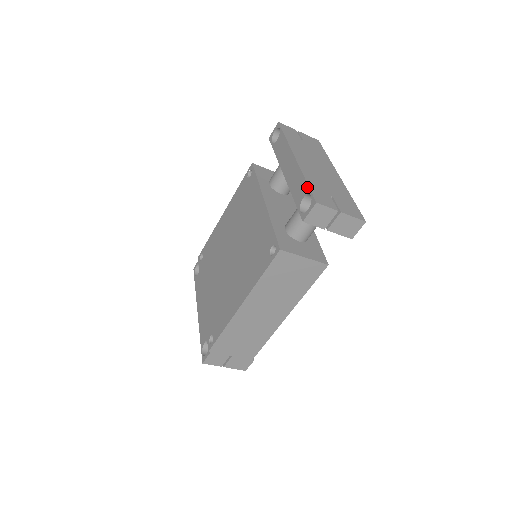
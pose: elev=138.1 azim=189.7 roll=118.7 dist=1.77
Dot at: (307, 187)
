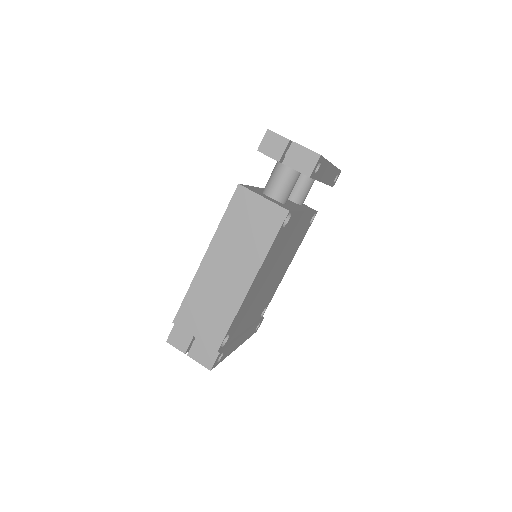
Dot at: occluded
